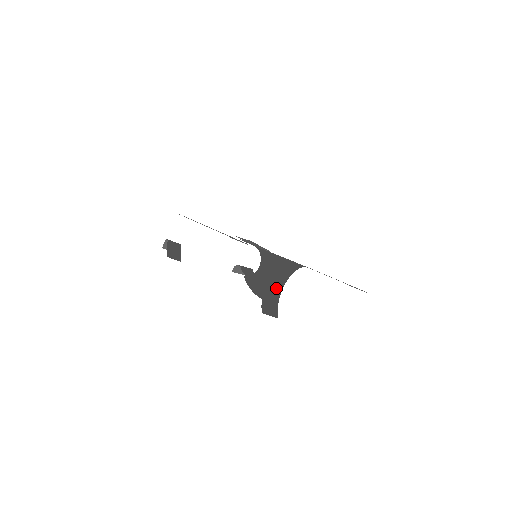
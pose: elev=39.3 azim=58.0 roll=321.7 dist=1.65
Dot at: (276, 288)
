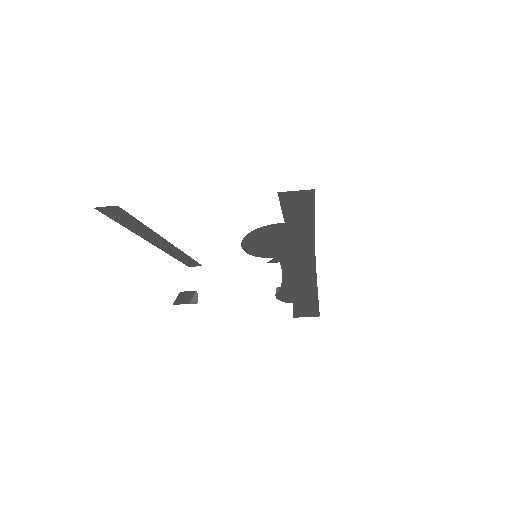
Dot at: (308, 284)
